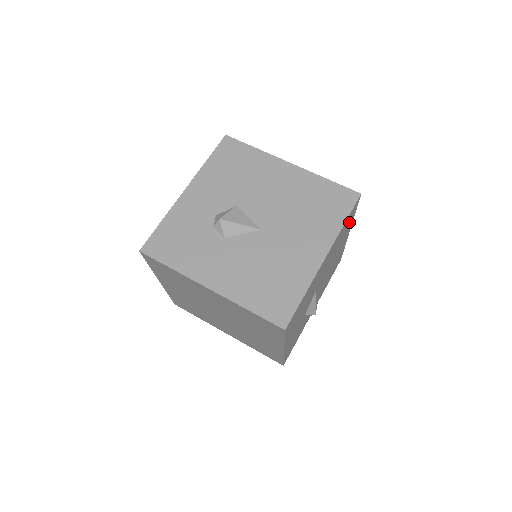
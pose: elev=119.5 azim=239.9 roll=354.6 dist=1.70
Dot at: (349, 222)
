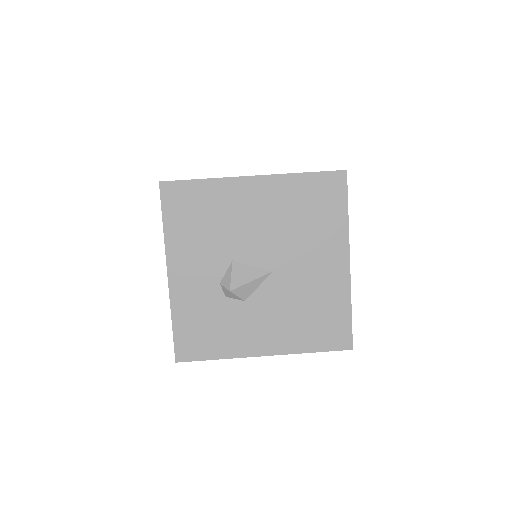
Dot at: occluded
